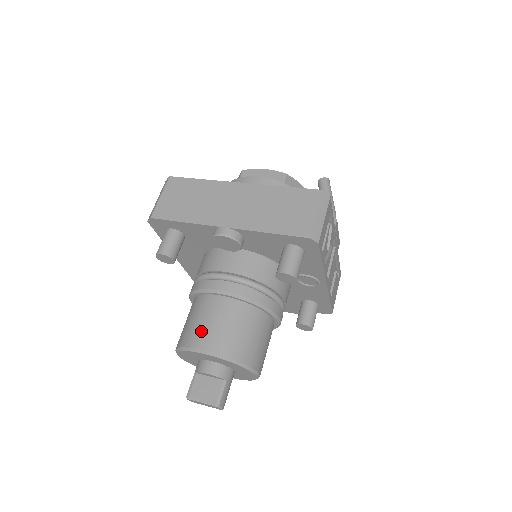
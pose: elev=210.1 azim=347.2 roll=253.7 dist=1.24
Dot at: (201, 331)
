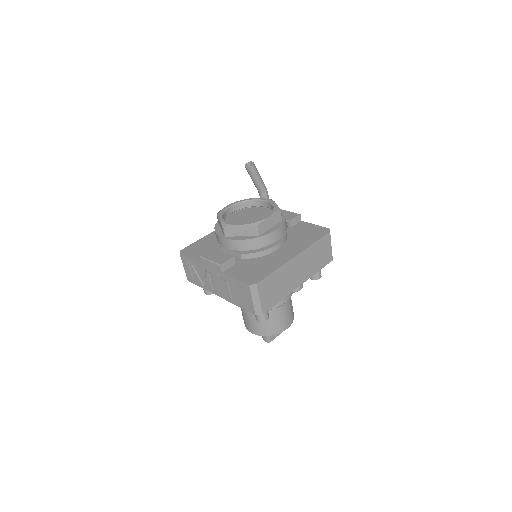
Dot at: (283, 323)
